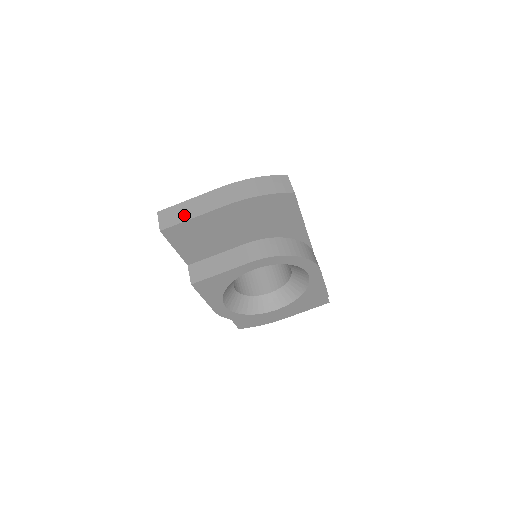
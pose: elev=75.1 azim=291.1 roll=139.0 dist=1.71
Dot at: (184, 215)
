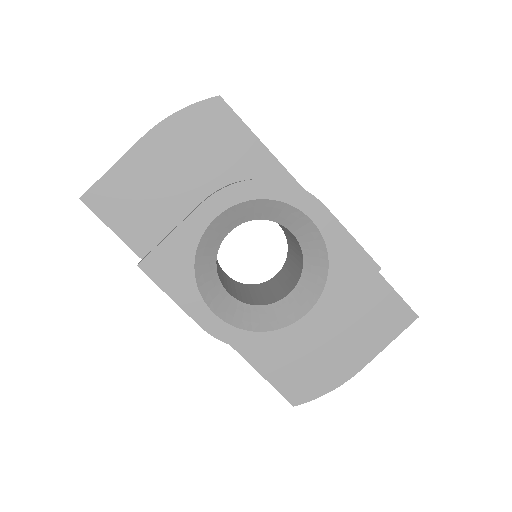
Dot at: occluded
